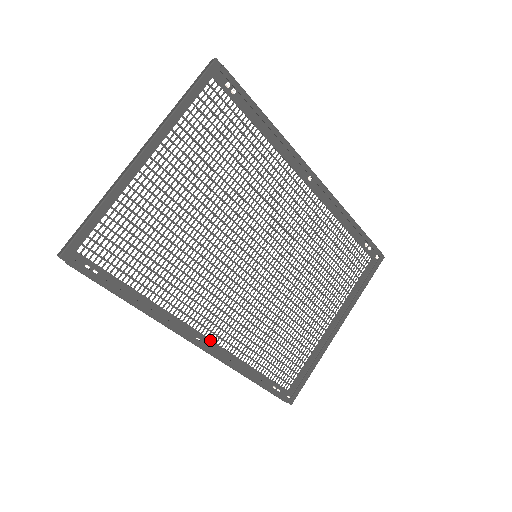
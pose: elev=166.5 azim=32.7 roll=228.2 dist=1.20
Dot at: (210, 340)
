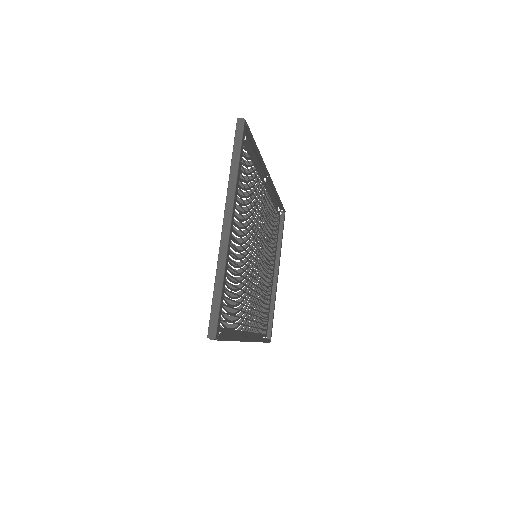
Dot at: (248, 332)
